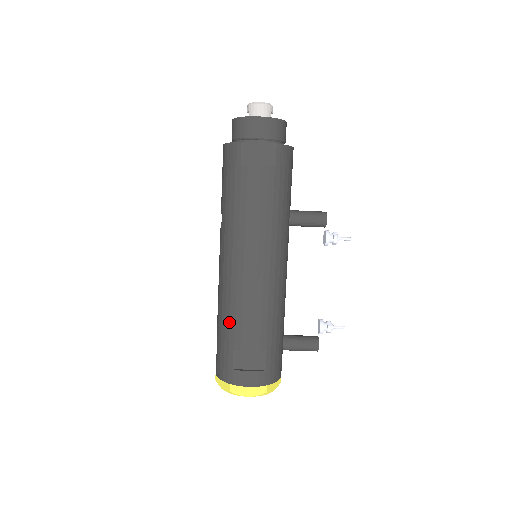
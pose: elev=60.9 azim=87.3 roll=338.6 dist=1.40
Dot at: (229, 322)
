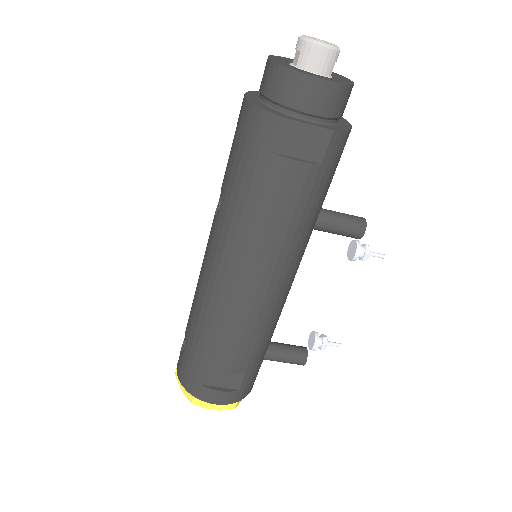
Dot at: (206, 338)
